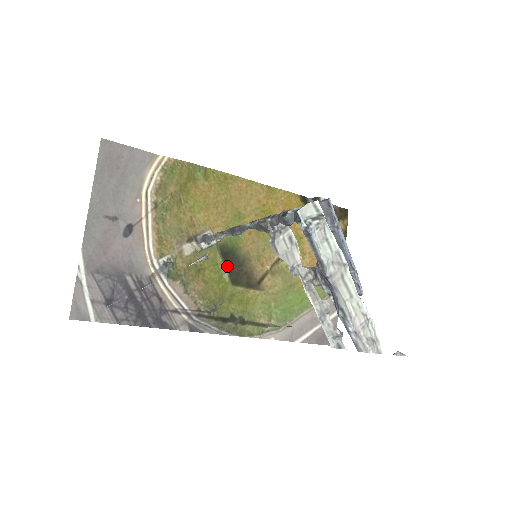
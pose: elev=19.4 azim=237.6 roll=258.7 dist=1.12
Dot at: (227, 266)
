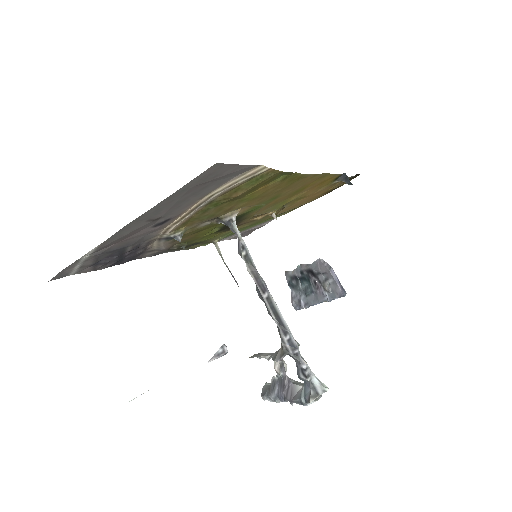
Dot at: (225, 226)
